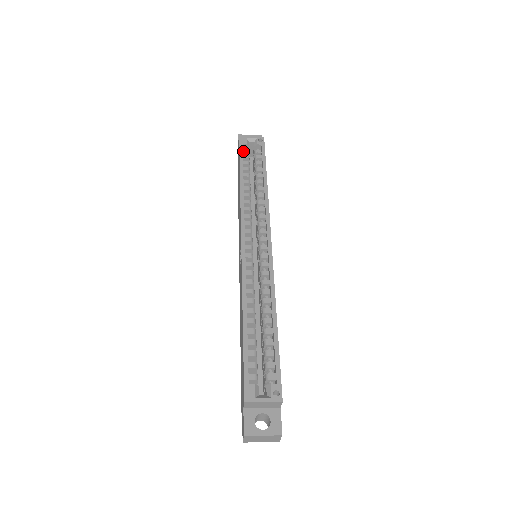
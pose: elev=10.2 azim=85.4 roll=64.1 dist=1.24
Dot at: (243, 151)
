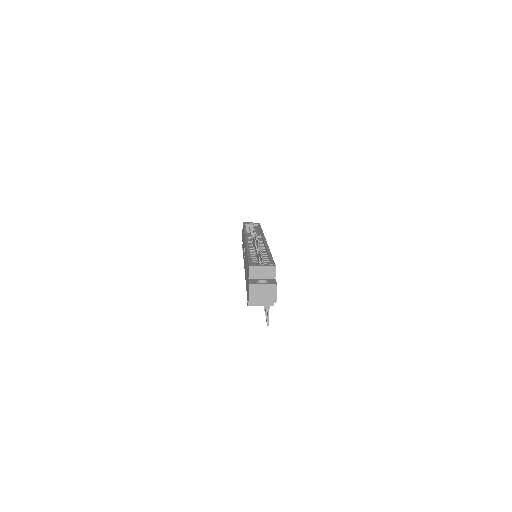
Dot at: (246, 226)
